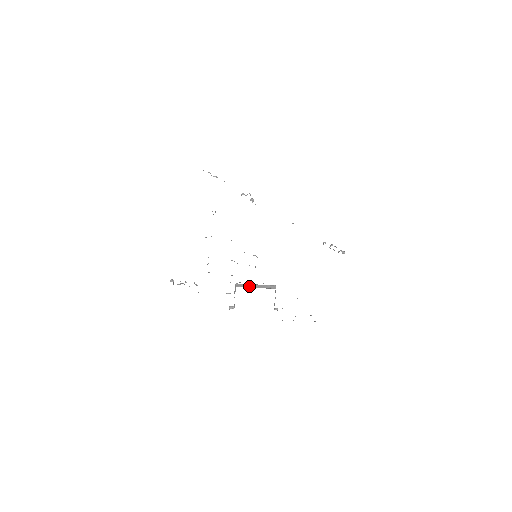
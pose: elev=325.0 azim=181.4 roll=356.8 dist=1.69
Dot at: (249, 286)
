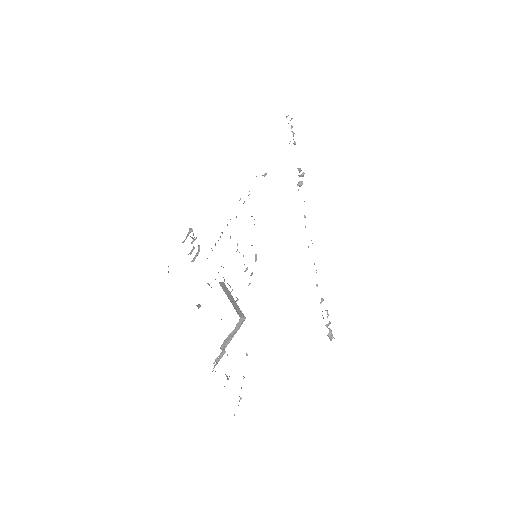
Dot at: (227, 292)
